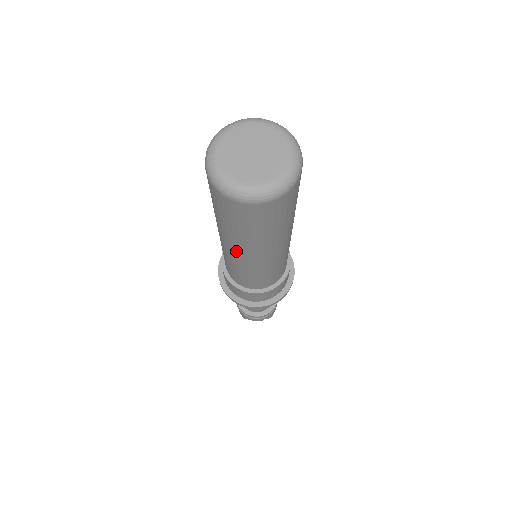
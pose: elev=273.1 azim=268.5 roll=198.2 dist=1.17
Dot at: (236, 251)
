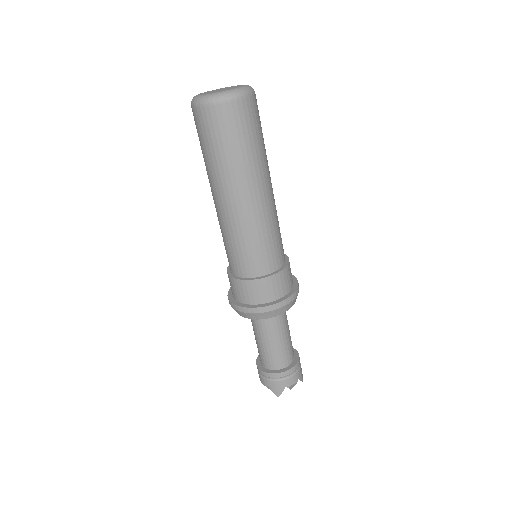
Dot at: (241, 195)
